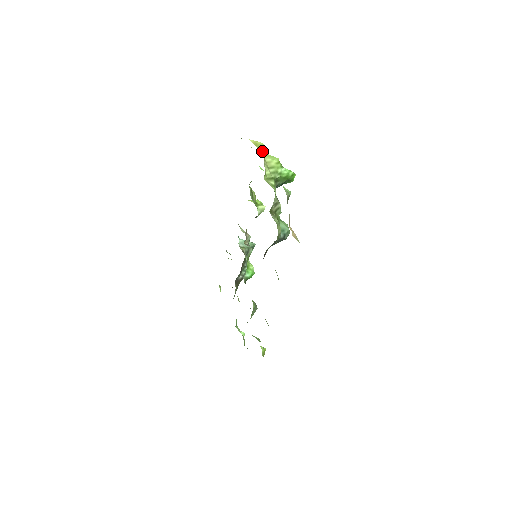
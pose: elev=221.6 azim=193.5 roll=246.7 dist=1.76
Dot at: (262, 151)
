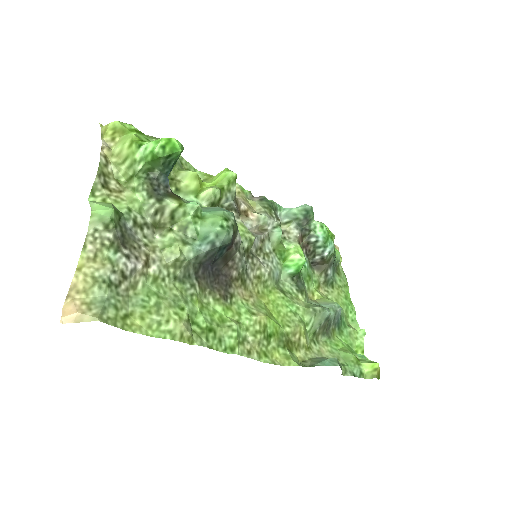
Dot at: (113, 137)
